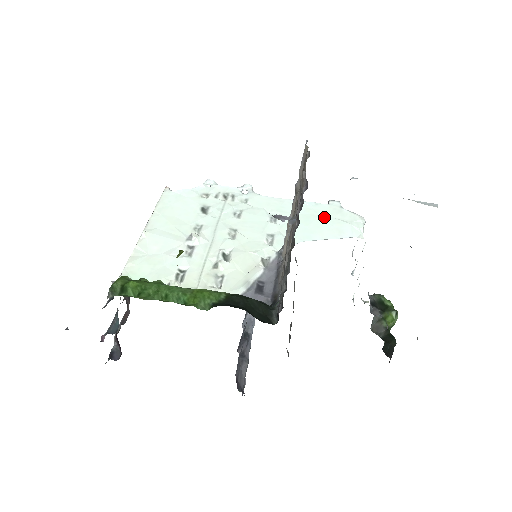
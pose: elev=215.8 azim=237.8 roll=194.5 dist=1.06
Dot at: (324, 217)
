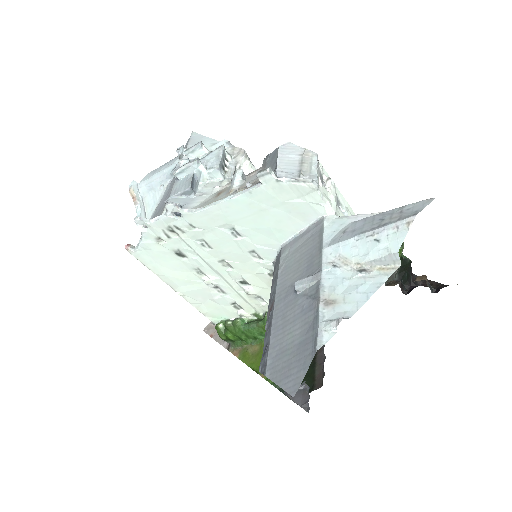
Dot at: (274, 207)
